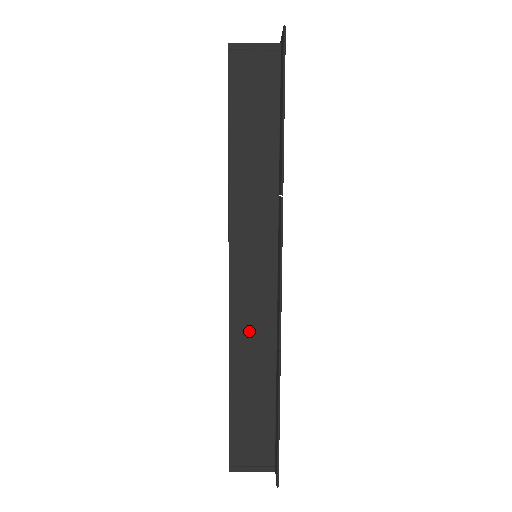
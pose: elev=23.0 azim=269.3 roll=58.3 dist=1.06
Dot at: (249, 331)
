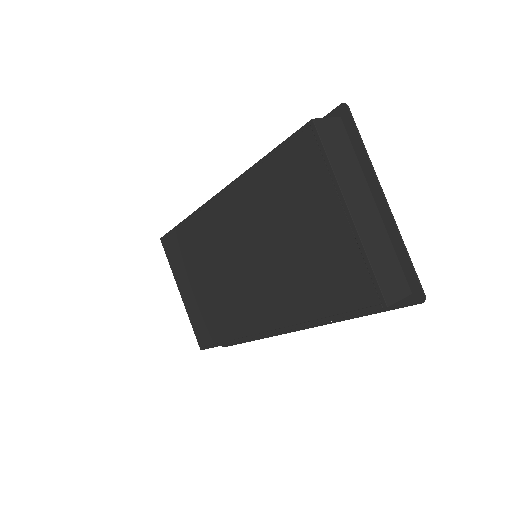
Dot at: occluded
